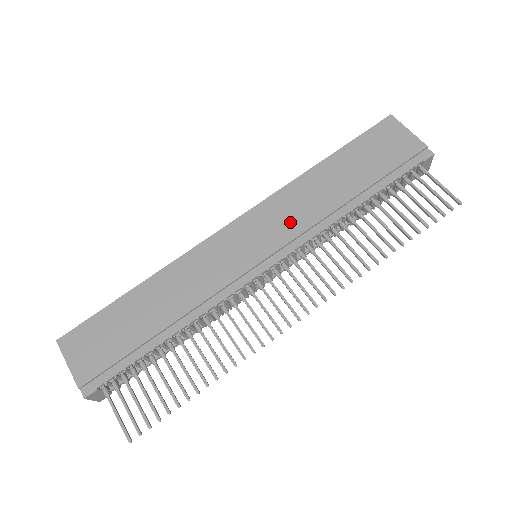
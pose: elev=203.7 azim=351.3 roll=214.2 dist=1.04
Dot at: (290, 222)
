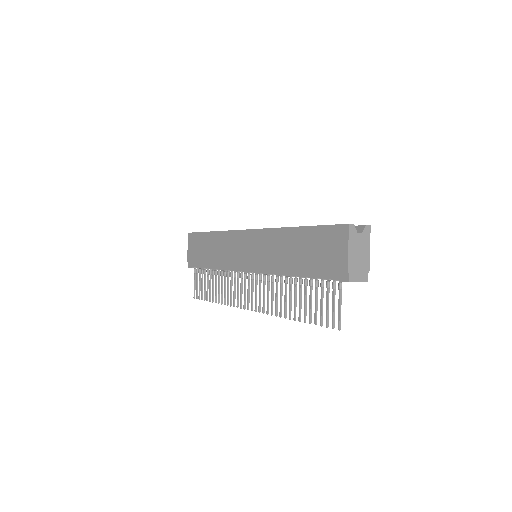
Dot at: (265, 255)
